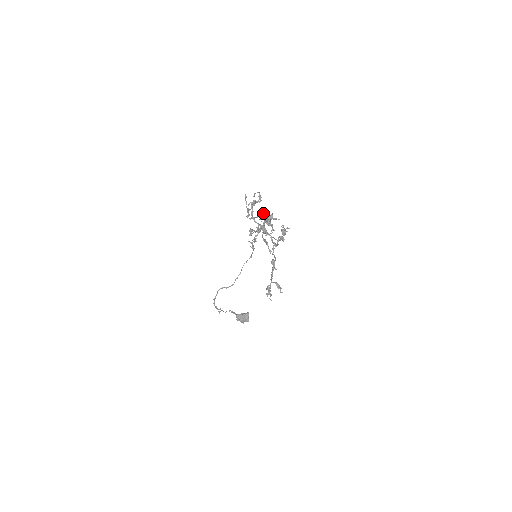
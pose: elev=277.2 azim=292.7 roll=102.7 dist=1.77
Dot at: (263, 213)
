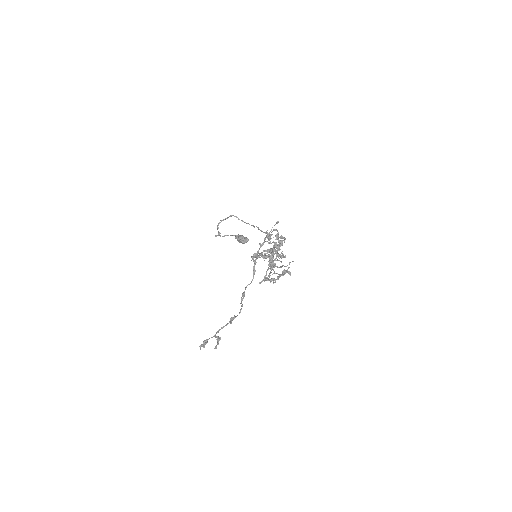
Dot at: occluded
